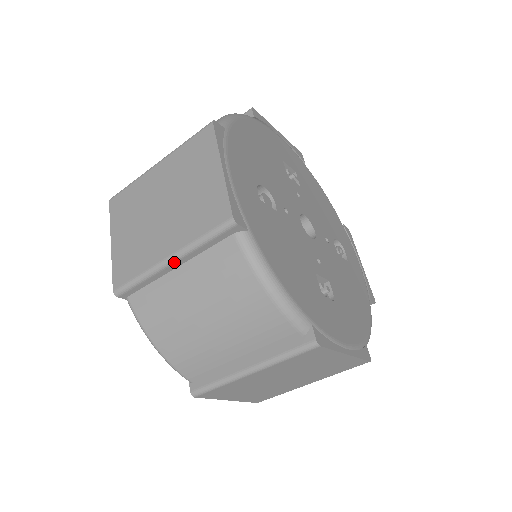
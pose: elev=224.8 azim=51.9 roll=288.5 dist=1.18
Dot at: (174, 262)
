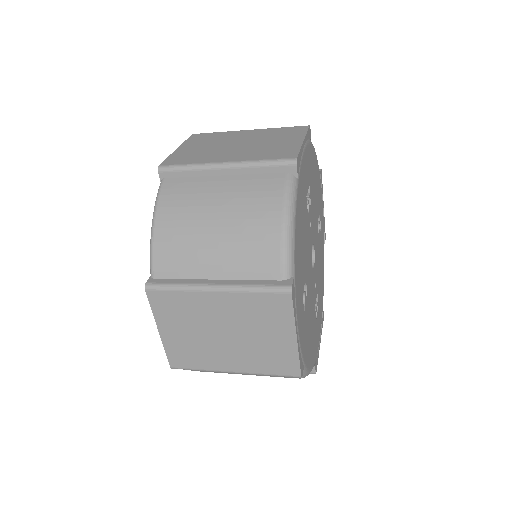
Dot at: (237, 372)
